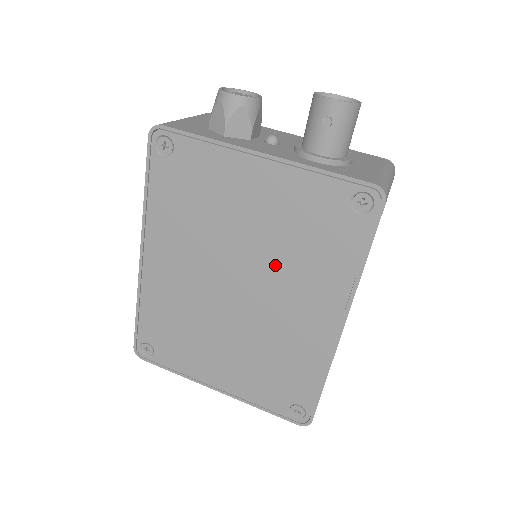
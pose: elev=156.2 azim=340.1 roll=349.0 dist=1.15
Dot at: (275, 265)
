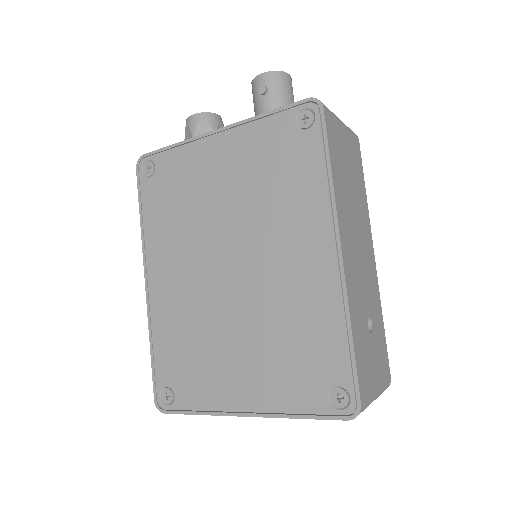
Dot at: (256, 221)
